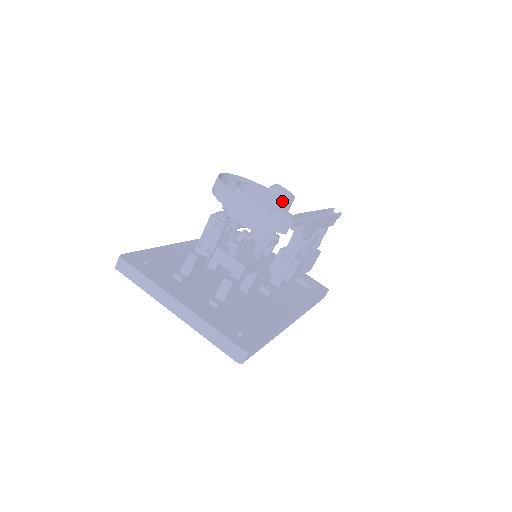
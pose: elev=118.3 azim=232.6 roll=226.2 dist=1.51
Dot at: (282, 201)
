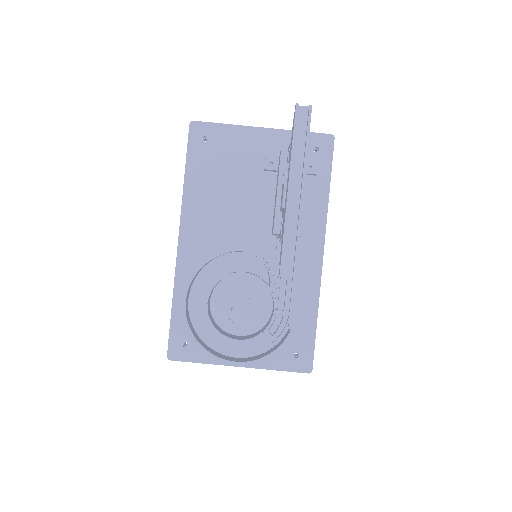
Dot at: occluded
